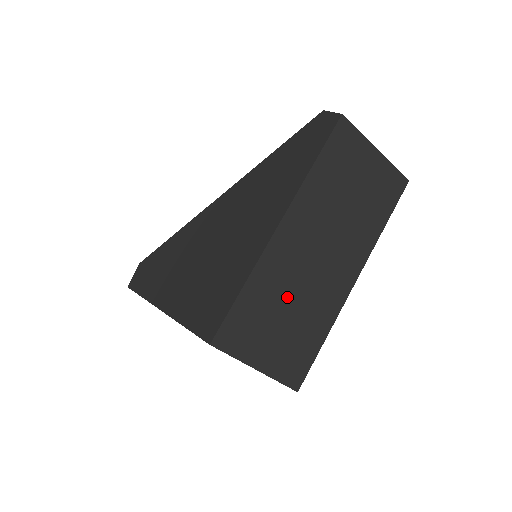
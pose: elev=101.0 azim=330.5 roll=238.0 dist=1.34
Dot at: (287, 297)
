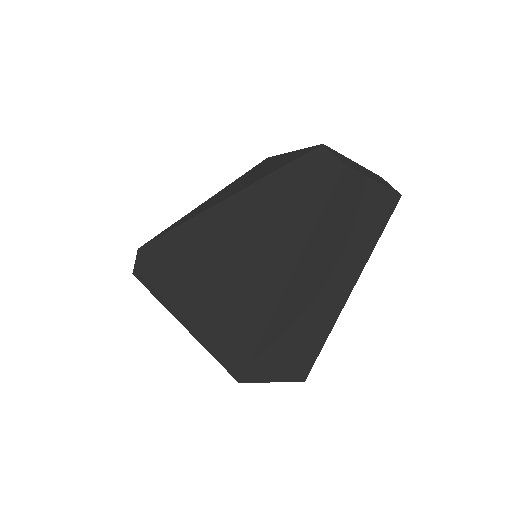
Dot at: (296, 328)
